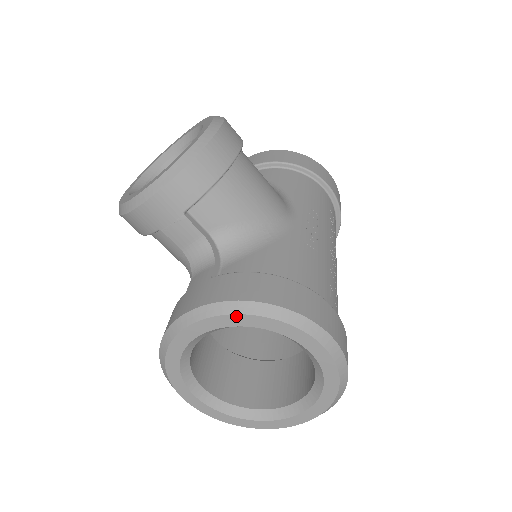
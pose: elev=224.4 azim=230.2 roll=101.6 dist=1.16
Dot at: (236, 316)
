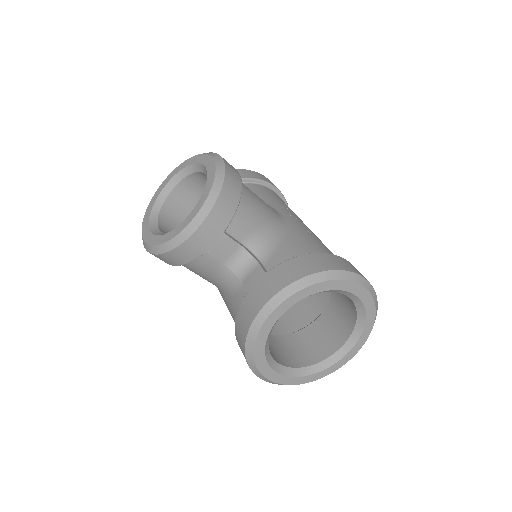
Dot at: (308, 288)
